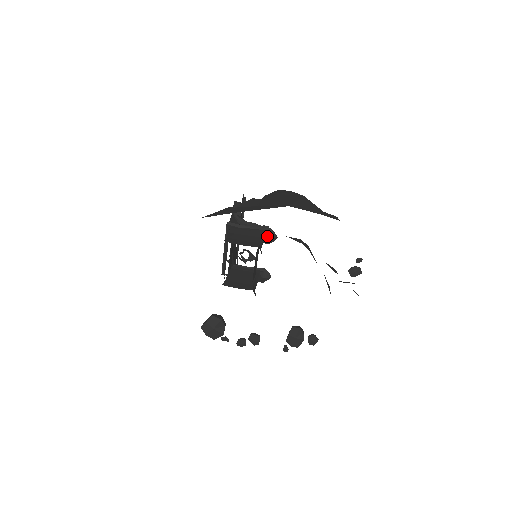
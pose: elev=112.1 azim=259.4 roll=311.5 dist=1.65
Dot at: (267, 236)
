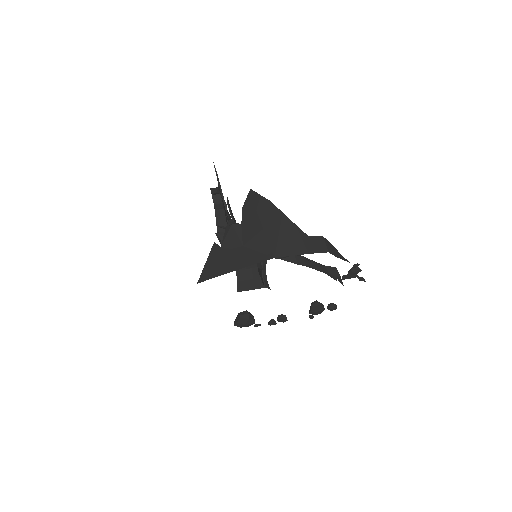
Dot at: occluded
